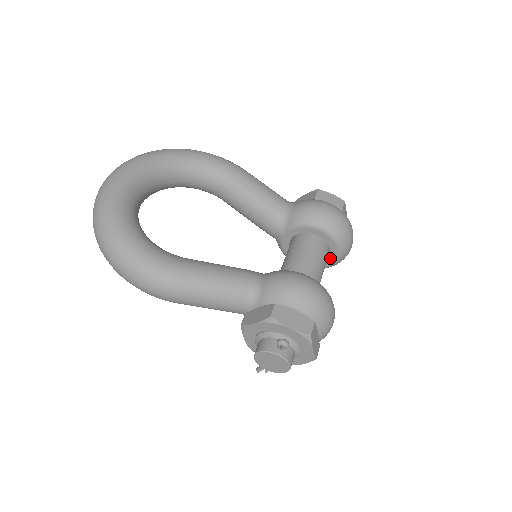
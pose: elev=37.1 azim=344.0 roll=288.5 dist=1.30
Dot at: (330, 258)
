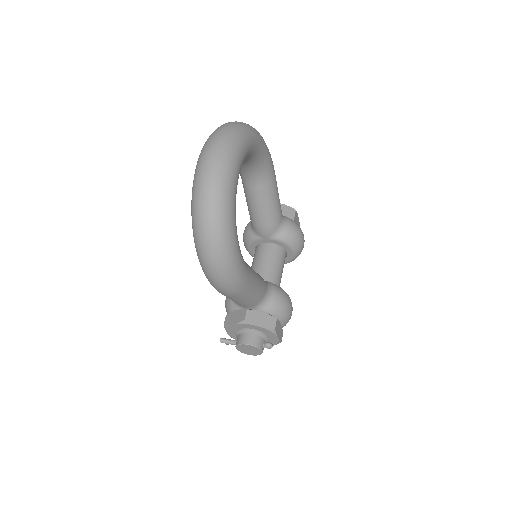
Dot at: occluded
